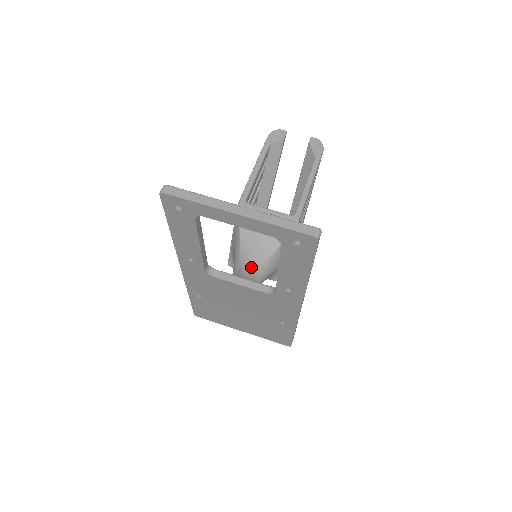
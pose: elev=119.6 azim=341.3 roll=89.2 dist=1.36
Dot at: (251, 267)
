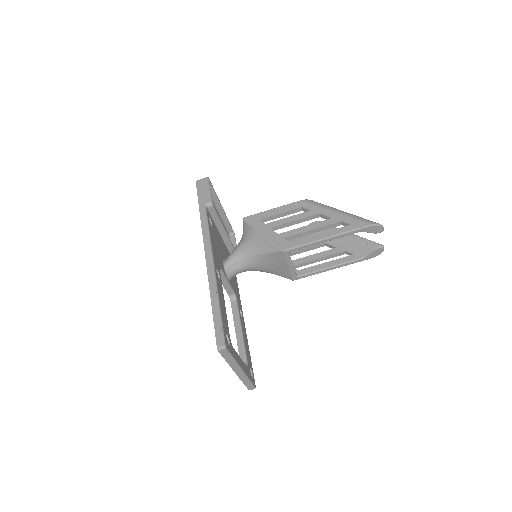
Dot at: (242, 271)
